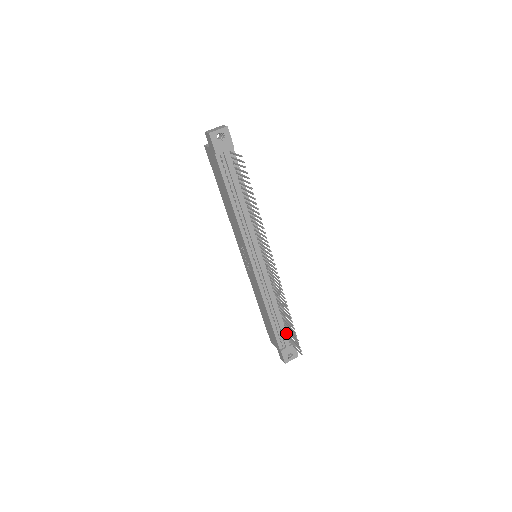
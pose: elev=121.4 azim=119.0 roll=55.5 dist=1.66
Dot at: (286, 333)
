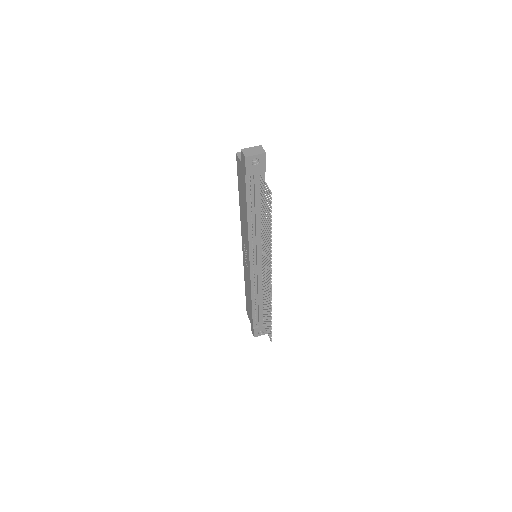
Dot at: (263, 316)
